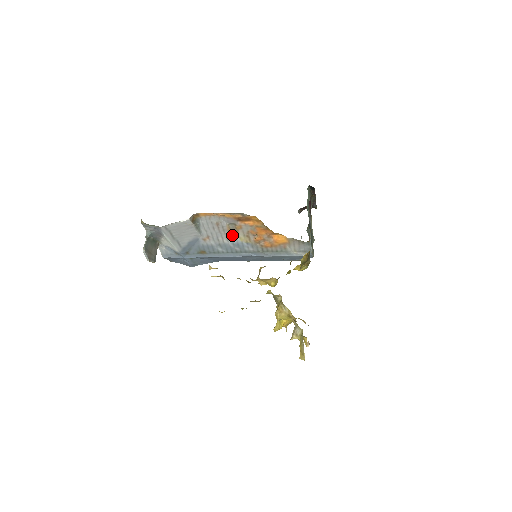
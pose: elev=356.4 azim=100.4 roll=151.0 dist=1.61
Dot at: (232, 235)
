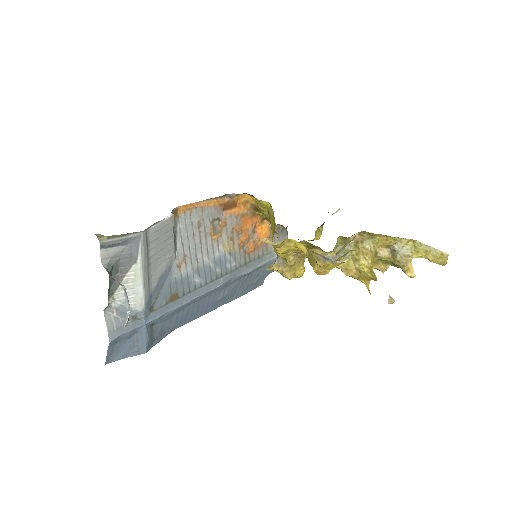
Dot at: (214, 243)
